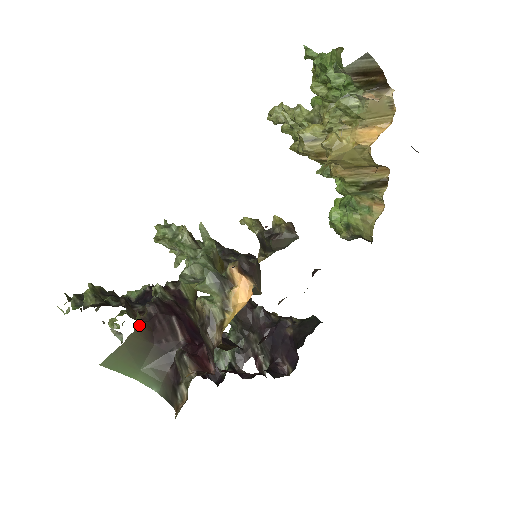
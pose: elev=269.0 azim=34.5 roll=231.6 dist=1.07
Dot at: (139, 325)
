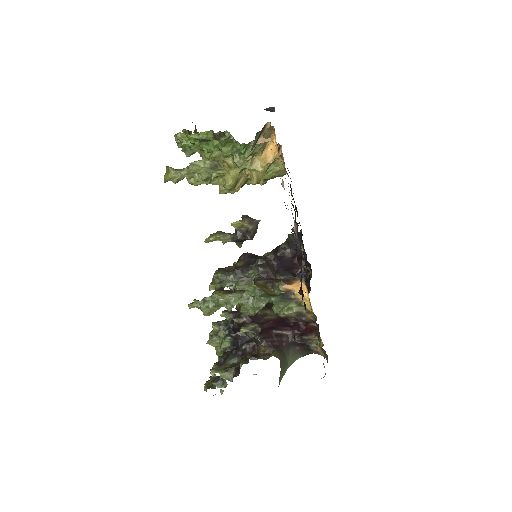
Dot at: (277, 356)
